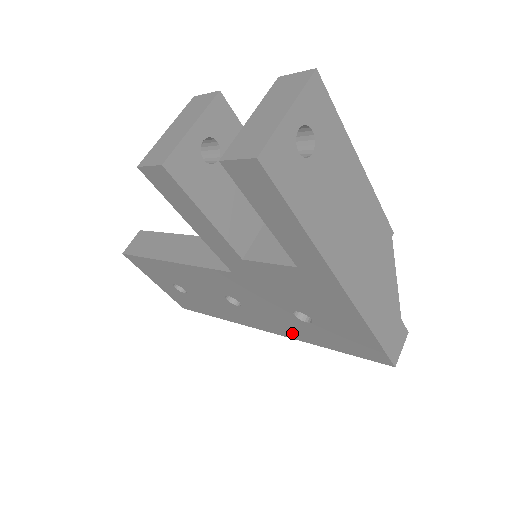
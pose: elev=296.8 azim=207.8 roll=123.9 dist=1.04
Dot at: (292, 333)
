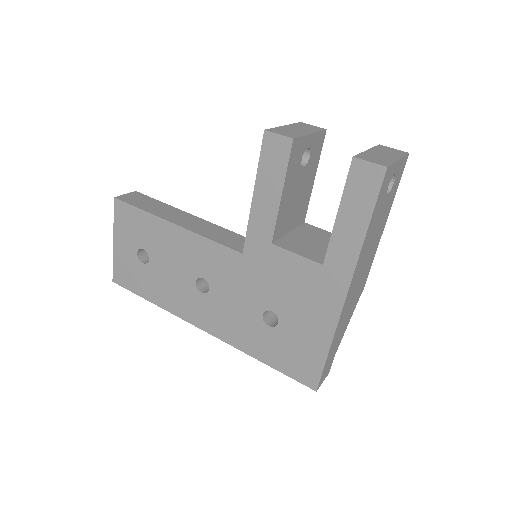
Dot at: (235, 336)
